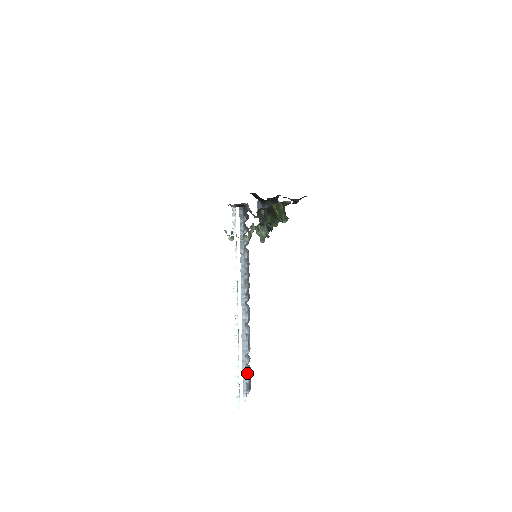
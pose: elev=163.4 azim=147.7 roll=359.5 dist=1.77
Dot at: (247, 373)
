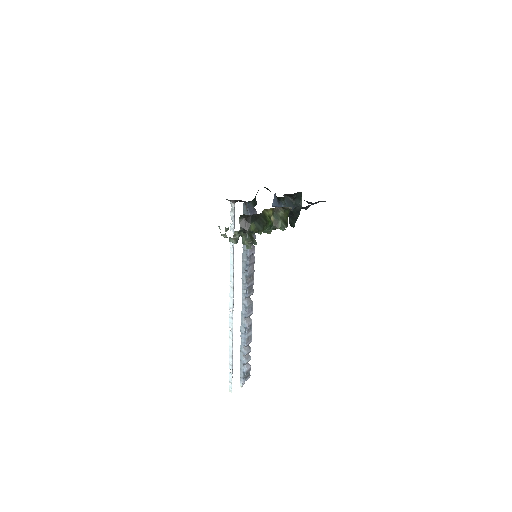
Dot at: (244, 363)
